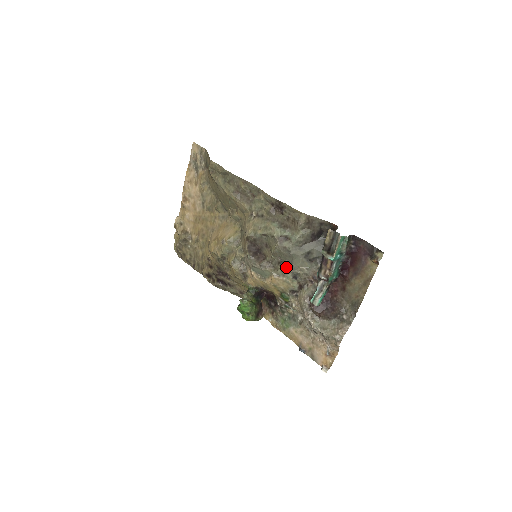
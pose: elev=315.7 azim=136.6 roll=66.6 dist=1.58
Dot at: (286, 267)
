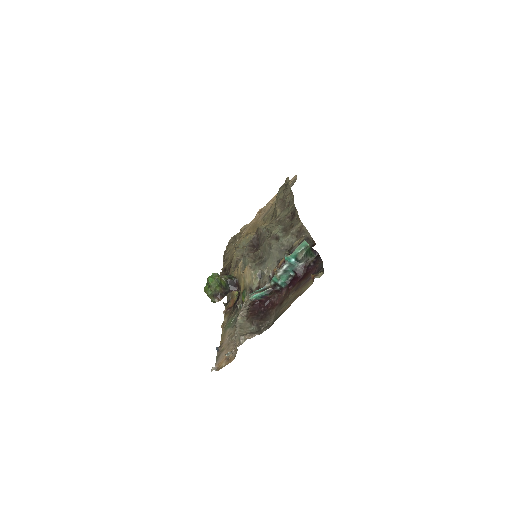
Dot at: (260, 262)
